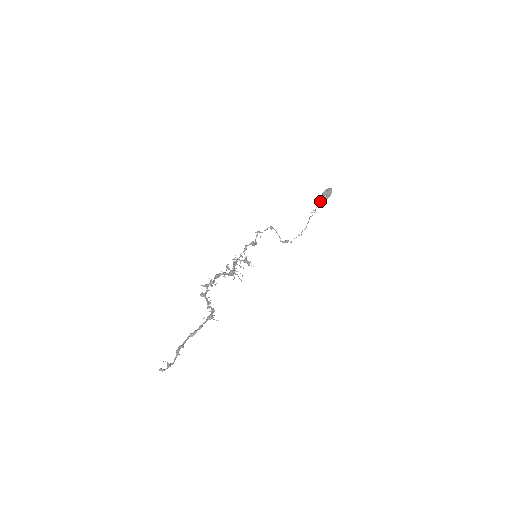
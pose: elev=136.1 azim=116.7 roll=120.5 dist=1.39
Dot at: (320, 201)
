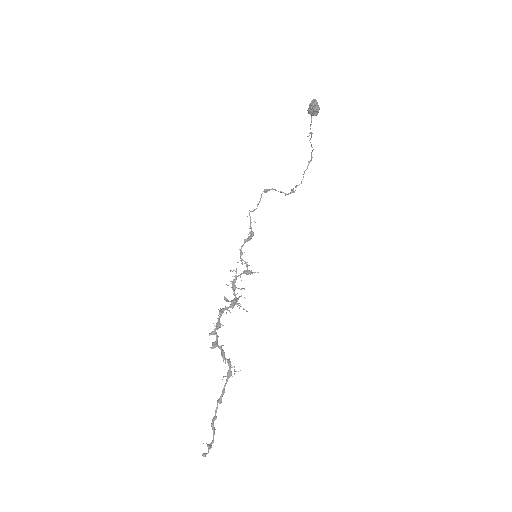
Dot at: occluded
